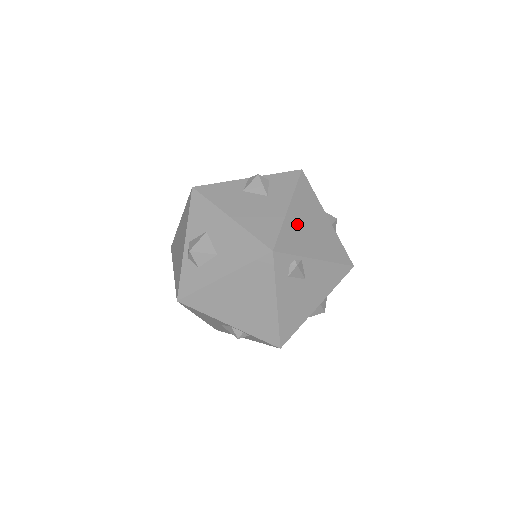
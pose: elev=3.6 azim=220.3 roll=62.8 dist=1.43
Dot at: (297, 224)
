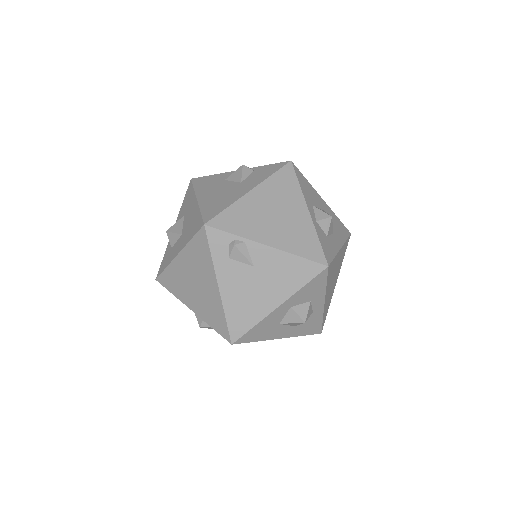
Dot at: (254, 208)
